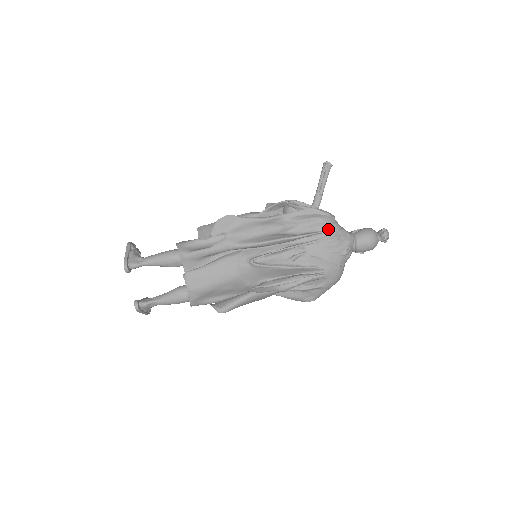
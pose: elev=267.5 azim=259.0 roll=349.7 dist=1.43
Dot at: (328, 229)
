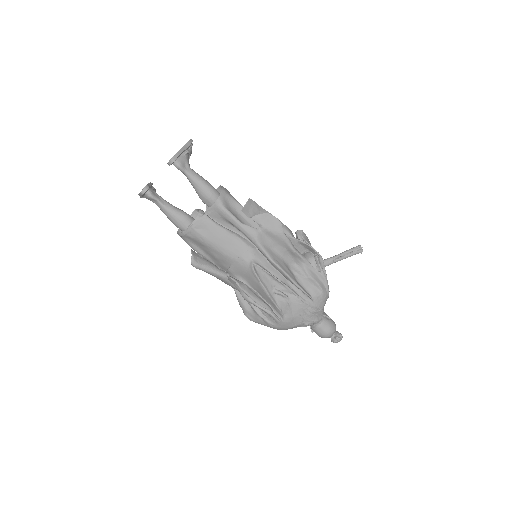
Dot at: (318, 301)
